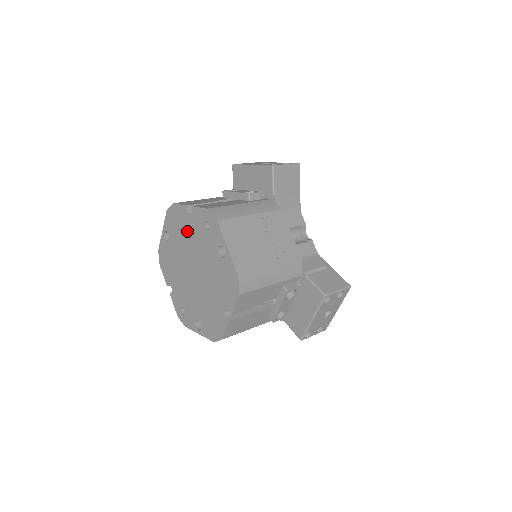
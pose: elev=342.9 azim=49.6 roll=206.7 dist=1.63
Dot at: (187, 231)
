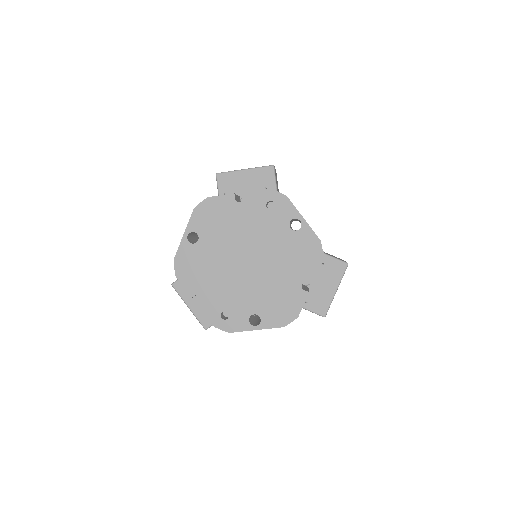
Dot at: (235, 220)
